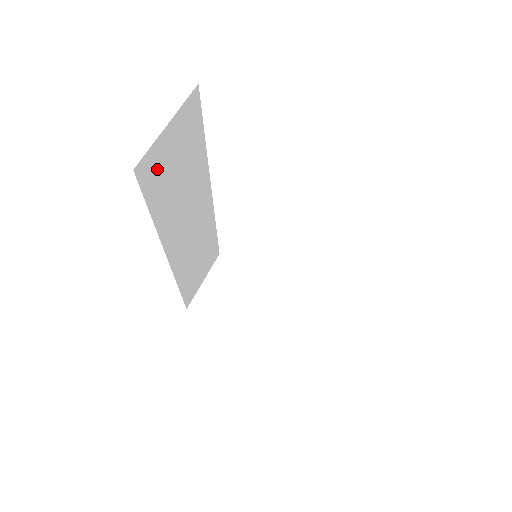
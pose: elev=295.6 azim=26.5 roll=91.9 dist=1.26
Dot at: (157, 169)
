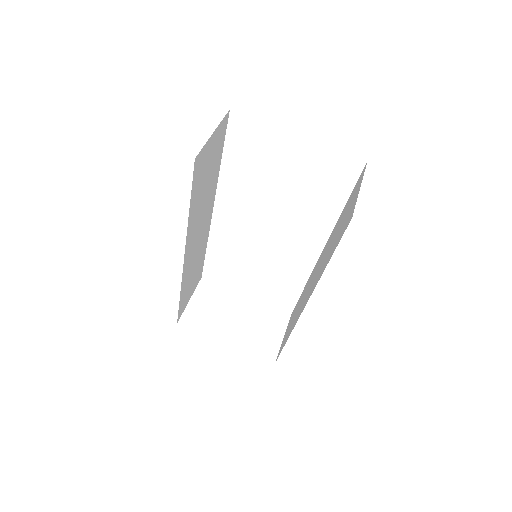
Dot at: (201, 166)
